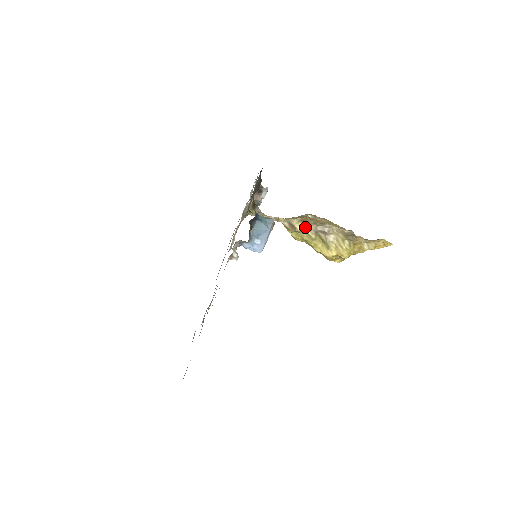
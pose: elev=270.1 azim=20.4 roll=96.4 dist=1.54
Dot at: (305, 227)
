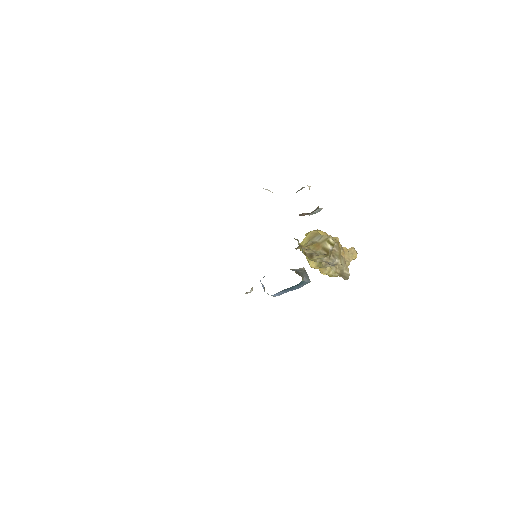
Dot at: (320, 258)
